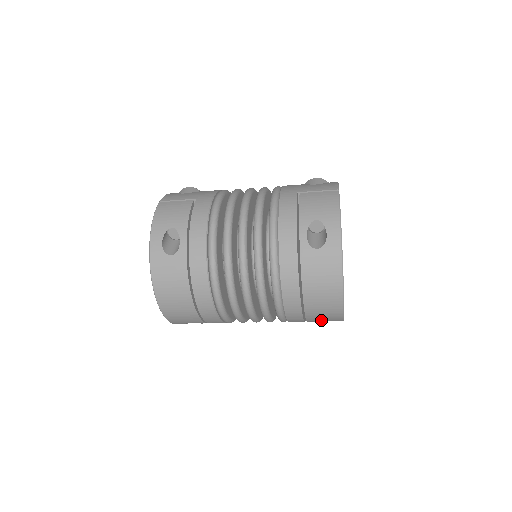
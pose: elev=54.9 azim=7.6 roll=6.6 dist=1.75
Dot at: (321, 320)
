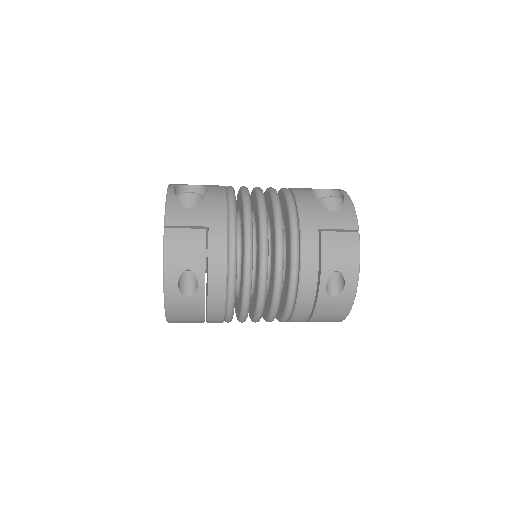
Dot at: occluded
